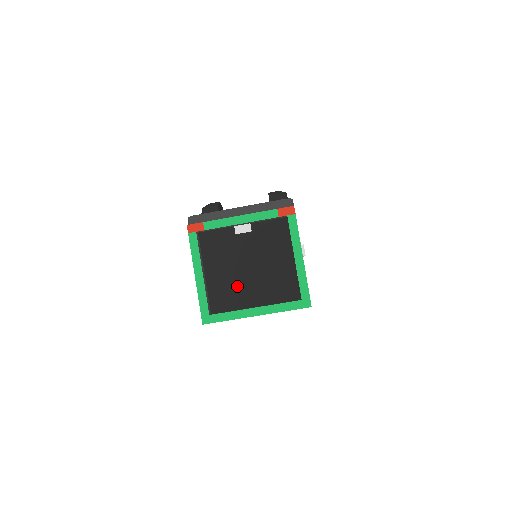
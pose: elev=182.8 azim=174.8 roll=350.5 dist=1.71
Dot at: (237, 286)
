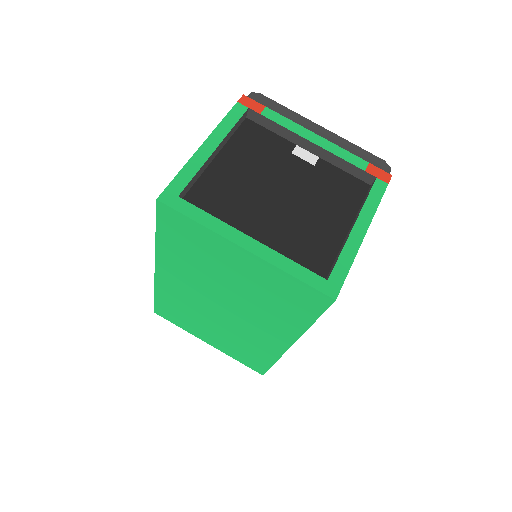
Dot at: (245, 203)
